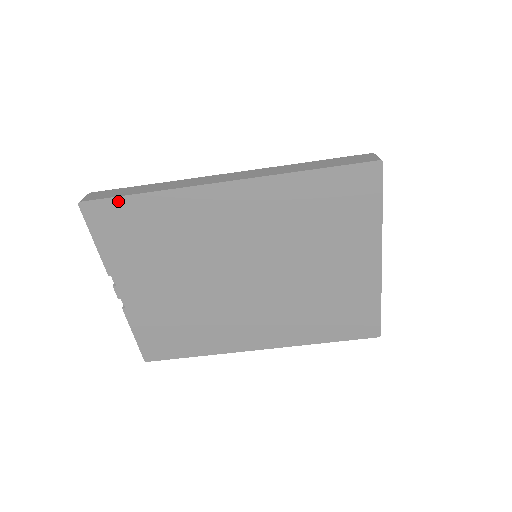
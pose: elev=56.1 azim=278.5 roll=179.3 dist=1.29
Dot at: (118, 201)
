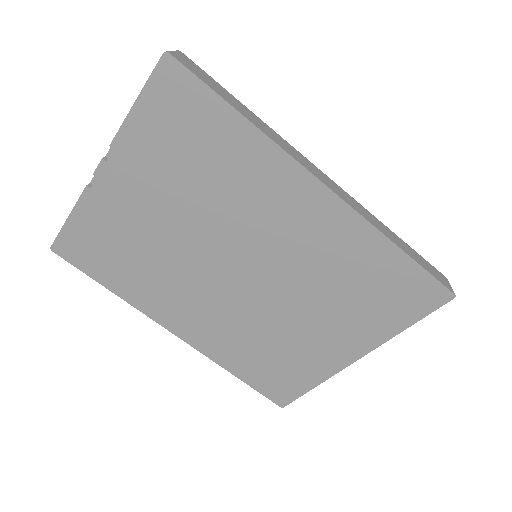
Dot at: (208, 94)
